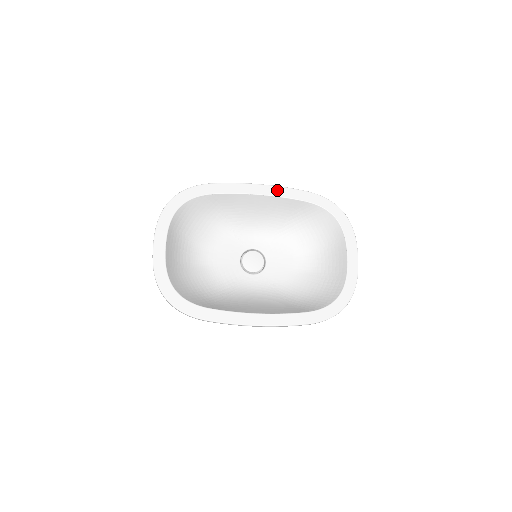
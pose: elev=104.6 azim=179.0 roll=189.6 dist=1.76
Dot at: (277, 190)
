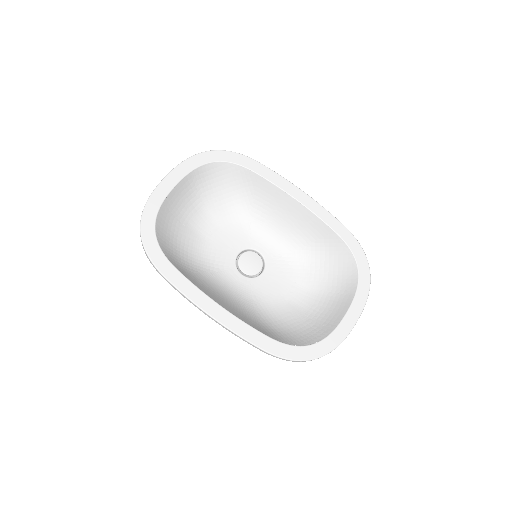
Dot at: (316, 207)
